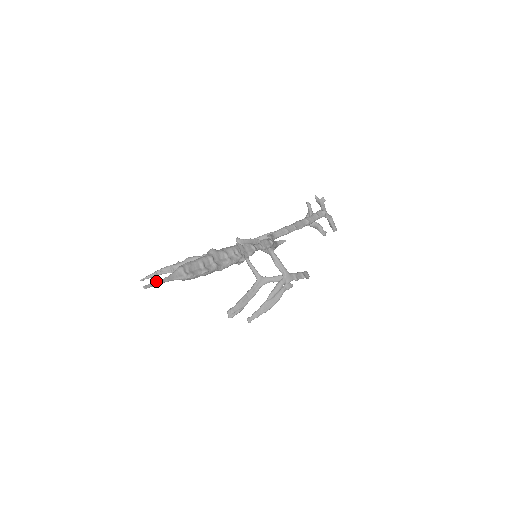
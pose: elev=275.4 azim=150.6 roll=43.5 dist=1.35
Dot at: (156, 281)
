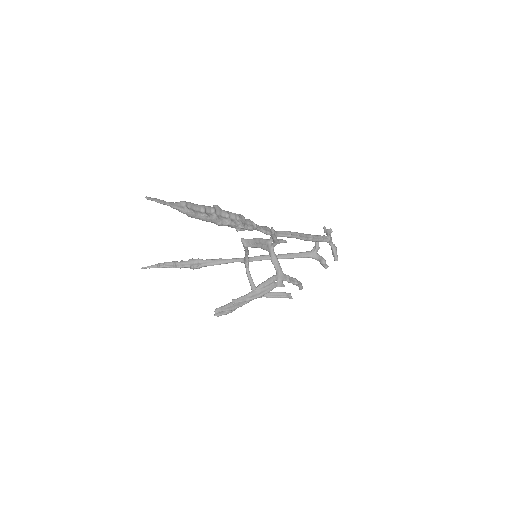
Dot at: (158, 199)
